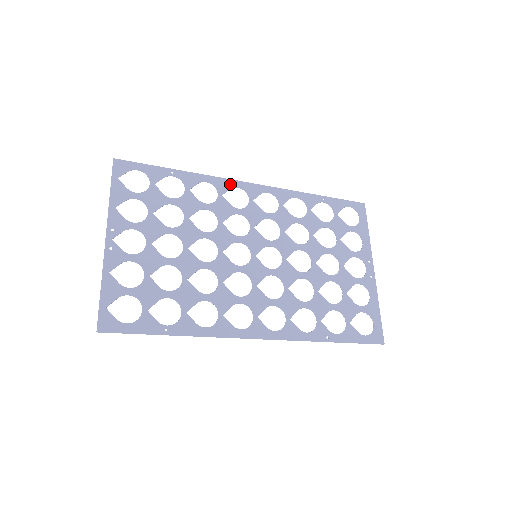
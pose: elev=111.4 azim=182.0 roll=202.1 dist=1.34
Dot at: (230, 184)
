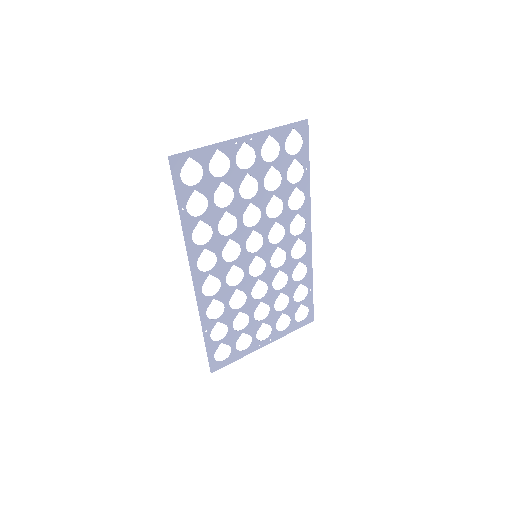
Dot at: (307, 216)
